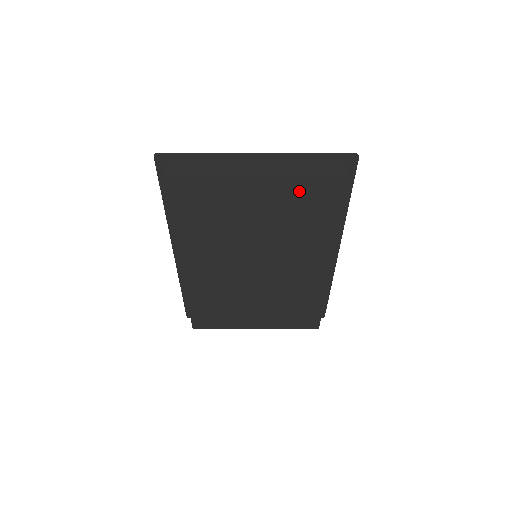
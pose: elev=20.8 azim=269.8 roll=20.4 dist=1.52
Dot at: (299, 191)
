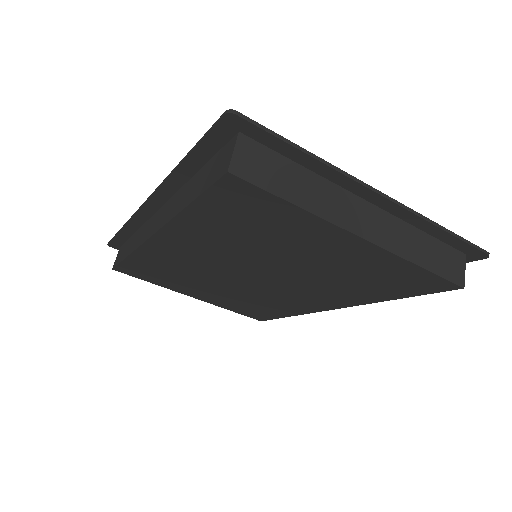
Dot at: (395, 268)
